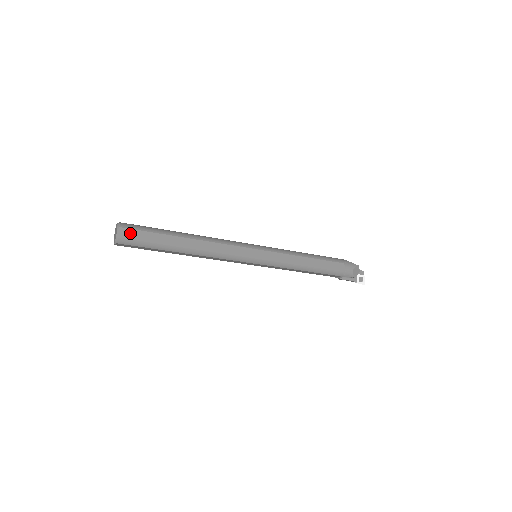
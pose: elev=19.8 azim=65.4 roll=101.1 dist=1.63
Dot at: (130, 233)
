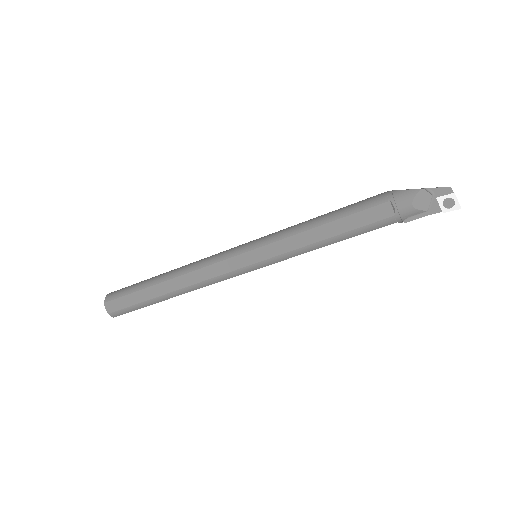
Dot at: (115, 304)
